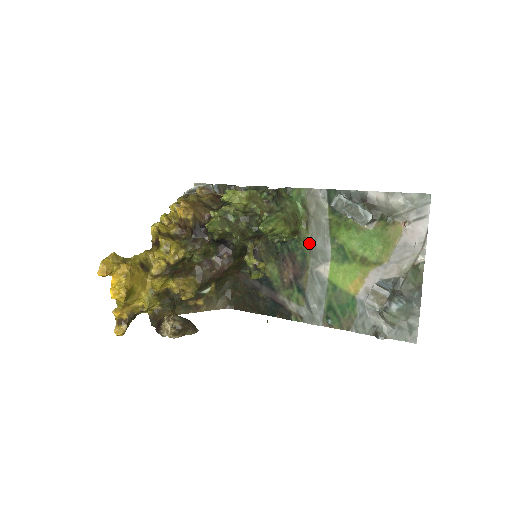
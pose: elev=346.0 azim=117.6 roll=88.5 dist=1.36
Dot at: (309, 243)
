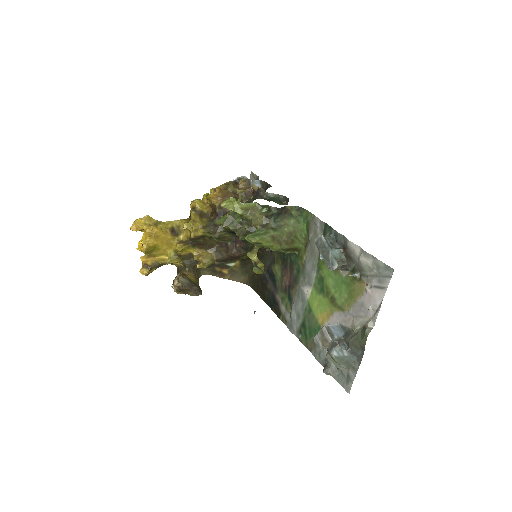
Dot at: (304, 263)
